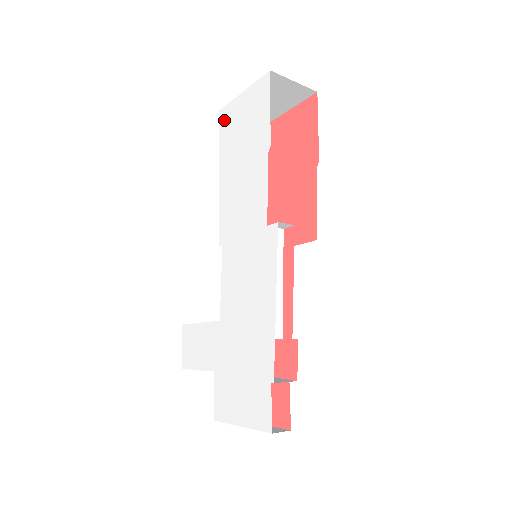
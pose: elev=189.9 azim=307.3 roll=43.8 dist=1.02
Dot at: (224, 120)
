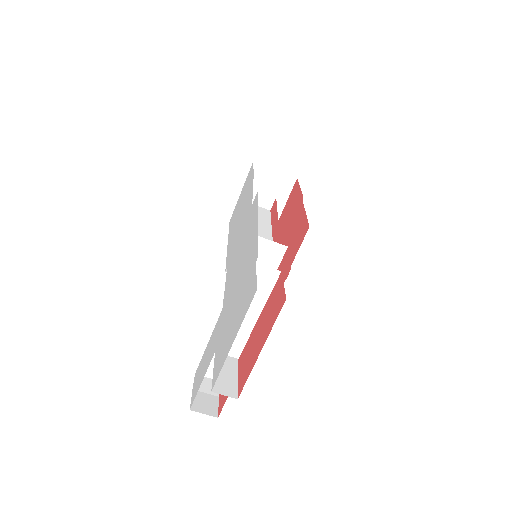
Dot at: occluded
